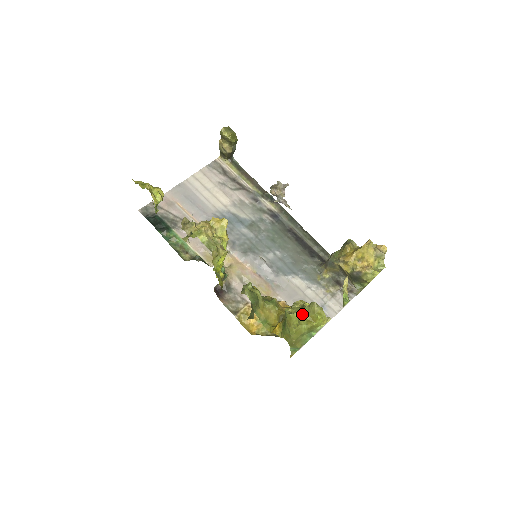
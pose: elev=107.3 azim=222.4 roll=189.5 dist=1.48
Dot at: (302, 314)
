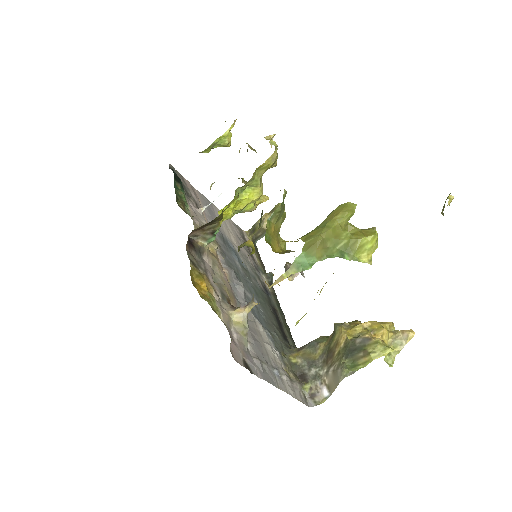
Dot at: (352, 225)
